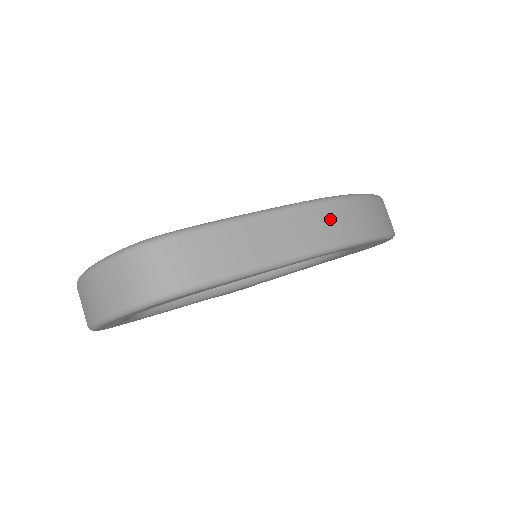
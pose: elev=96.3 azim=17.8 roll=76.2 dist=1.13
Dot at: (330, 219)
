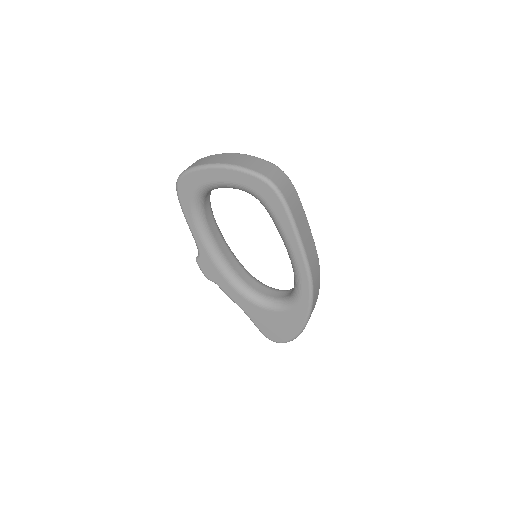
Dot at: (316, 268)
